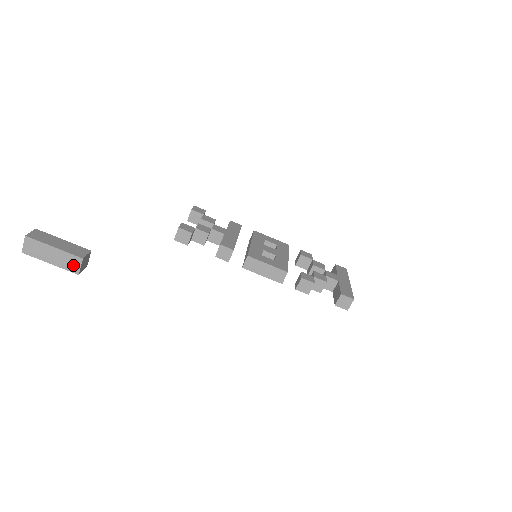
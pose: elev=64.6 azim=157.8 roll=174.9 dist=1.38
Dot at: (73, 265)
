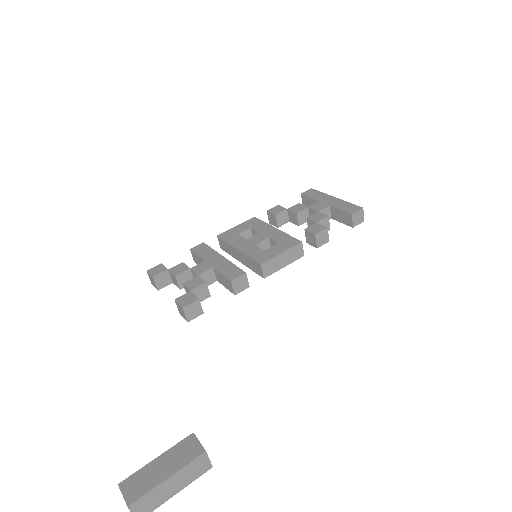
Dot at: (200, 467)
